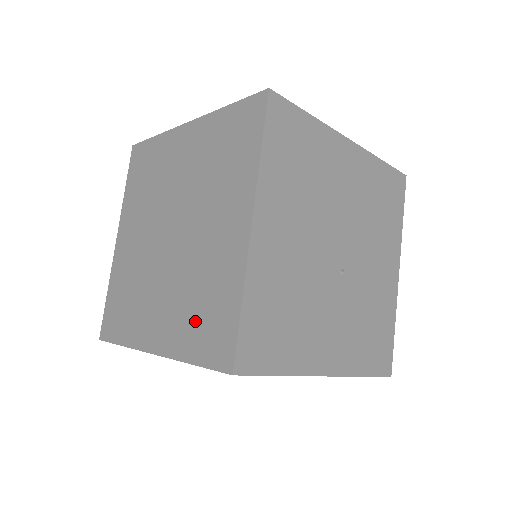
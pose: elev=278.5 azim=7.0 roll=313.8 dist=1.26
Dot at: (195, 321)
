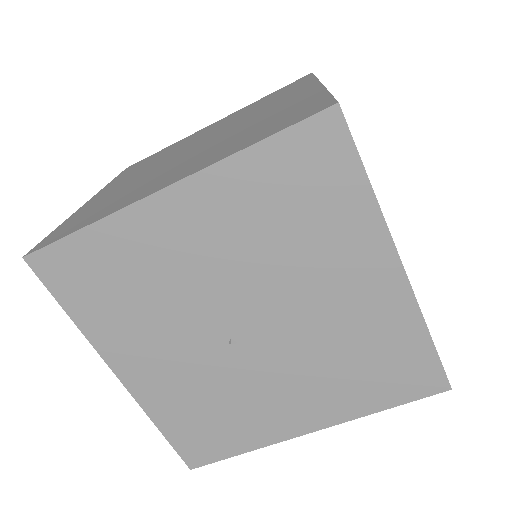
Dot at: (94, 208)
